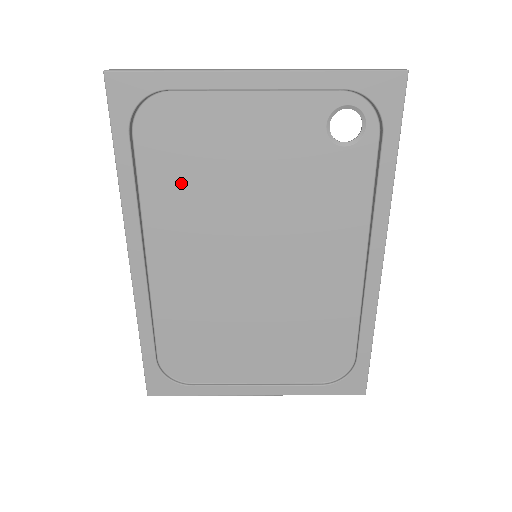
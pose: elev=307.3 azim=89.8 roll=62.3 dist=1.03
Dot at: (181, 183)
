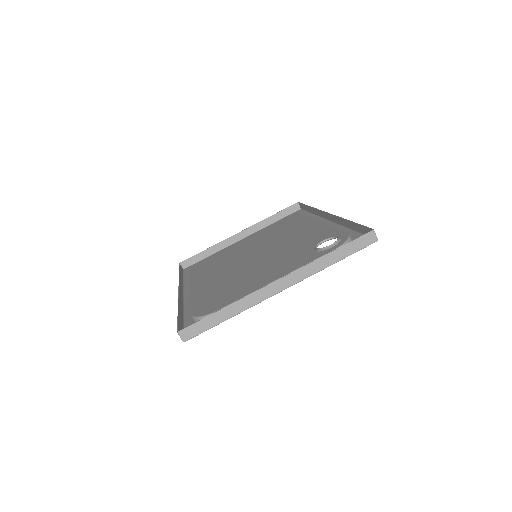
Dot at: (218, 290)
